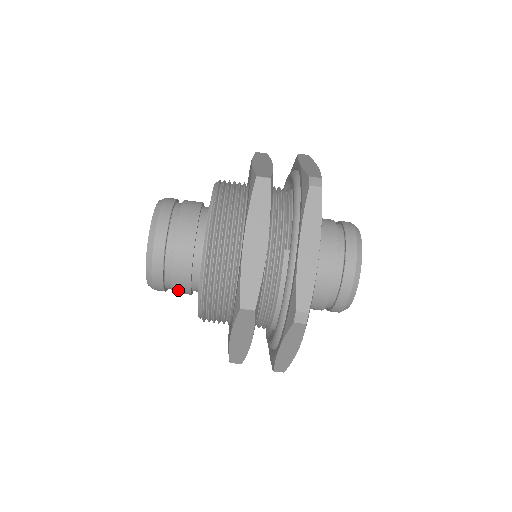
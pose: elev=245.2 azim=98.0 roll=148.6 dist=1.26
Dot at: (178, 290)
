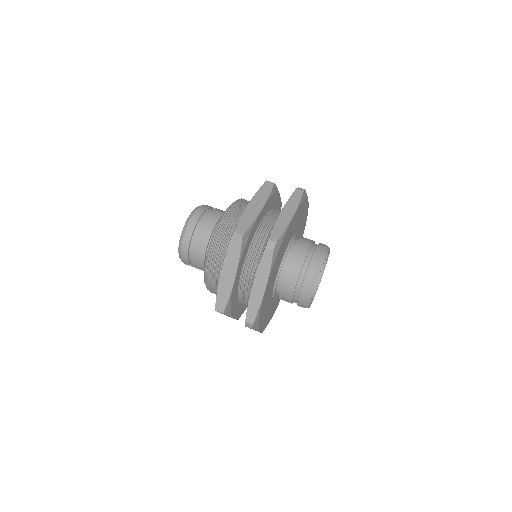
Dot at: (207, 222)
